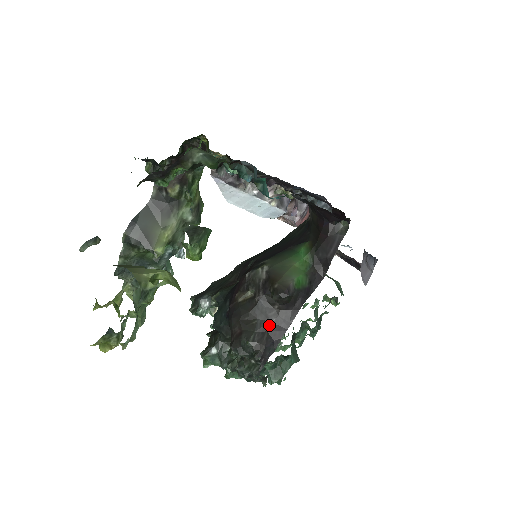
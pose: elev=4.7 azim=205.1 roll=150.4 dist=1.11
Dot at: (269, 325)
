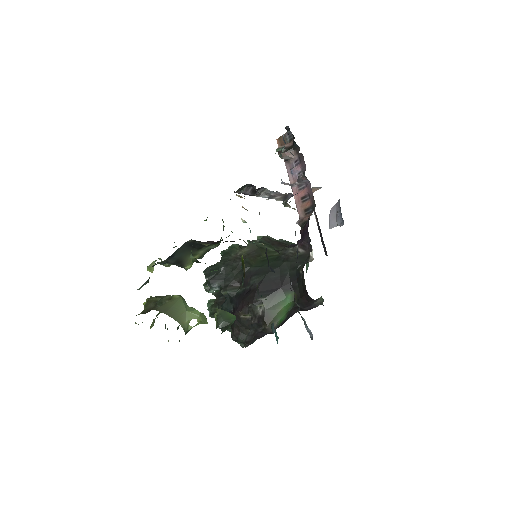
Dot at: (256, 333)
